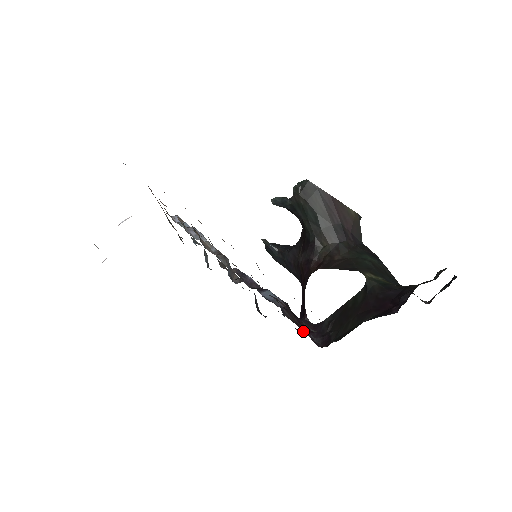
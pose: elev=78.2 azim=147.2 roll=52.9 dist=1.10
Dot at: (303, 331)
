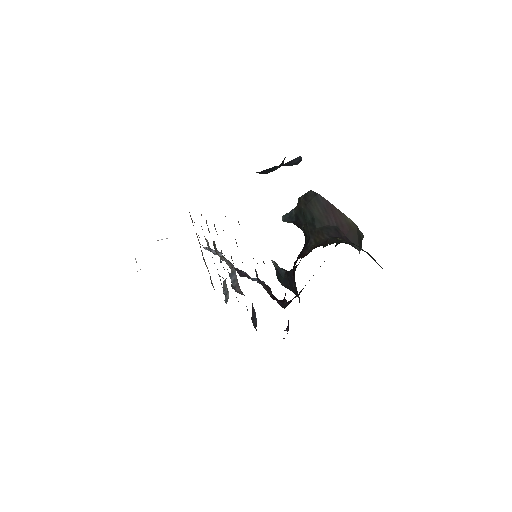
Dot at: (286, 330)
